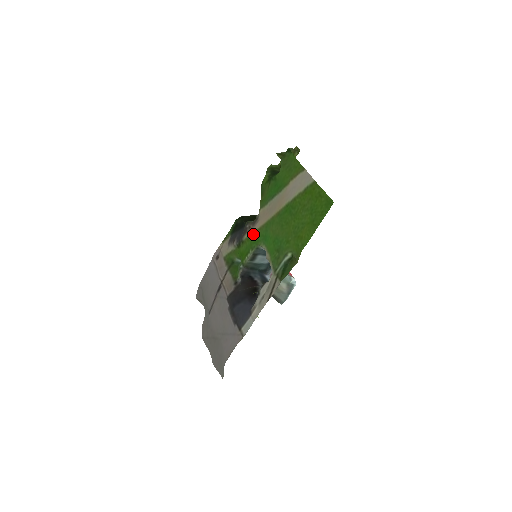
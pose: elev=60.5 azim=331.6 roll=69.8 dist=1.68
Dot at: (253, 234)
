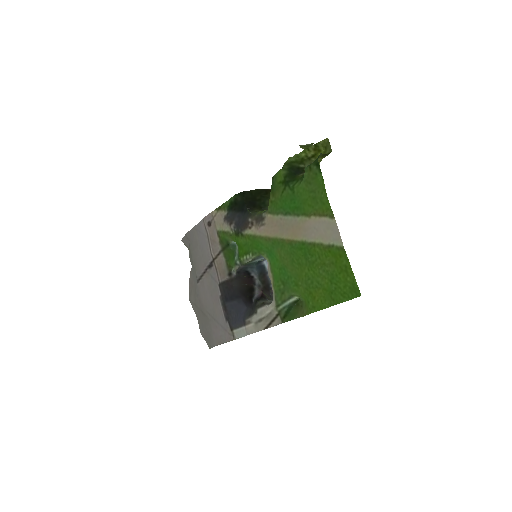
Dot at: (256, 238)
